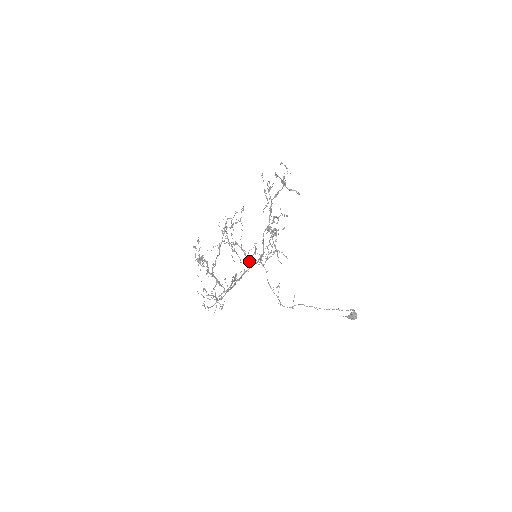
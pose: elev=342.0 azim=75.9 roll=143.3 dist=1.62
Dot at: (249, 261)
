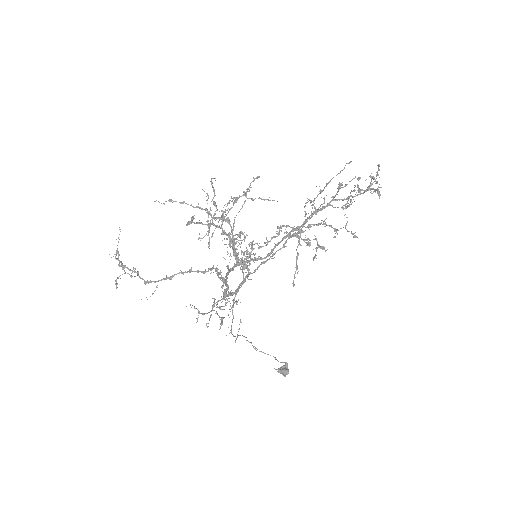
Dot at: occluded
